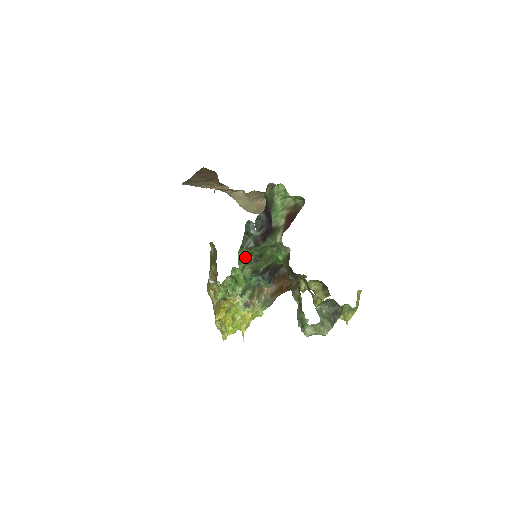
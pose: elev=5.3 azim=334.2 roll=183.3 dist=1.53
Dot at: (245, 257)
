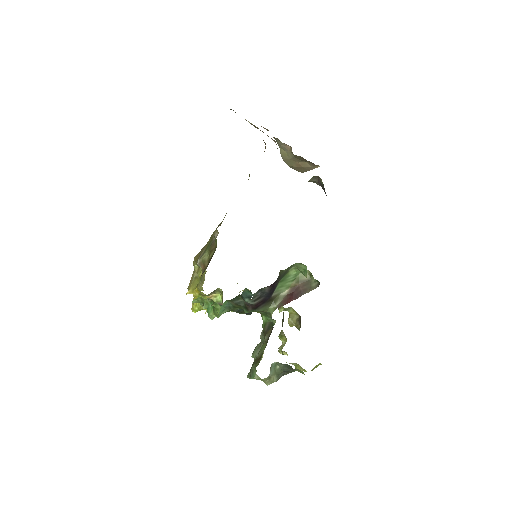
Dot at: (230, 307)
